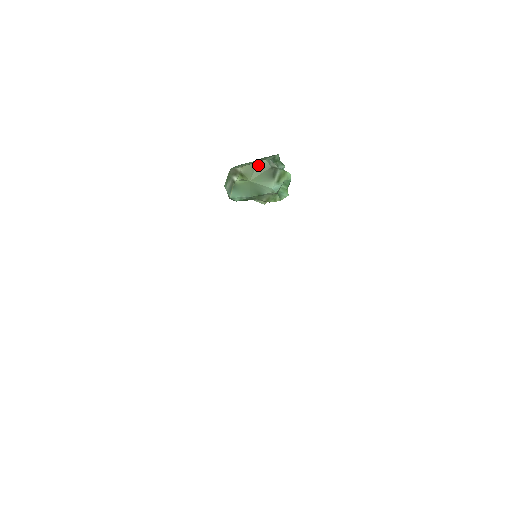
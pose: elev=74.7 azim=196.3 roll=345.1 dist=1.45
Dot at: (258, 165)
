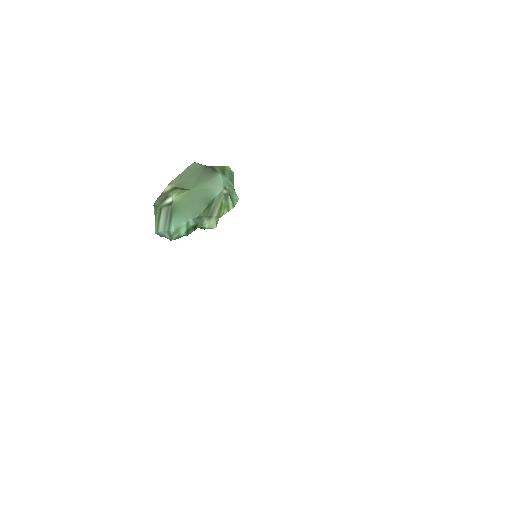
Dot at: (189, 170)
